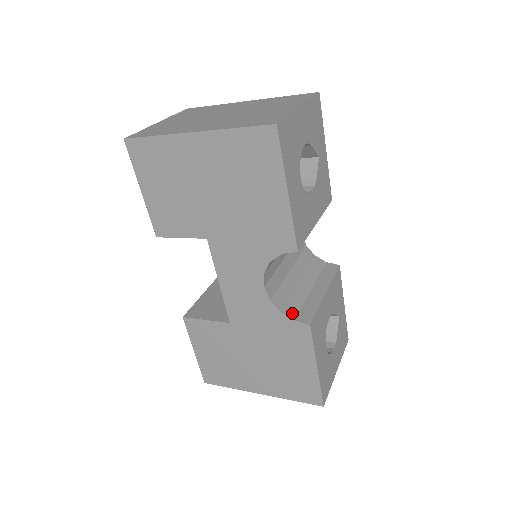
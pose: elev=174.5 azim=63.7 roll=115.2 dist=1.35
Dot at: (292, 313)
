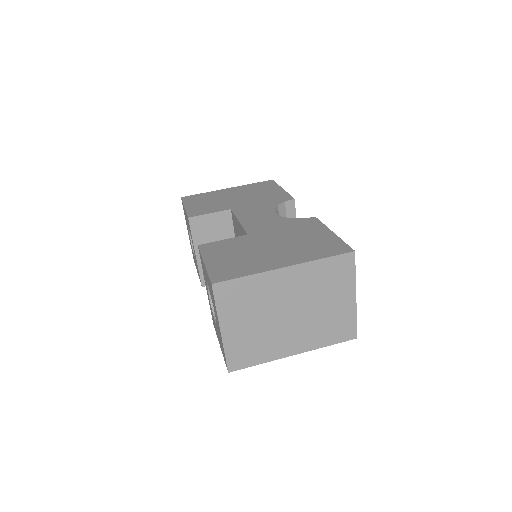
Dot at: occluded
